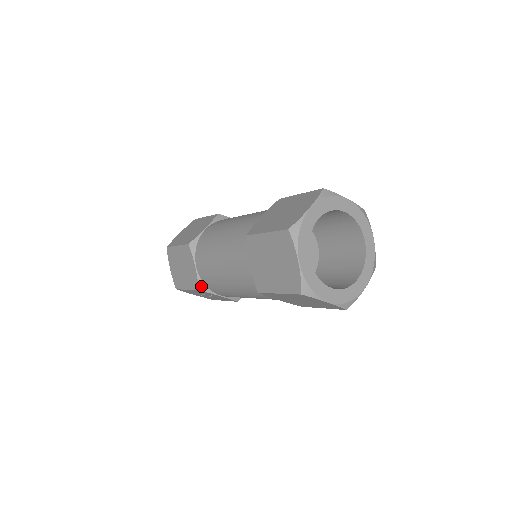
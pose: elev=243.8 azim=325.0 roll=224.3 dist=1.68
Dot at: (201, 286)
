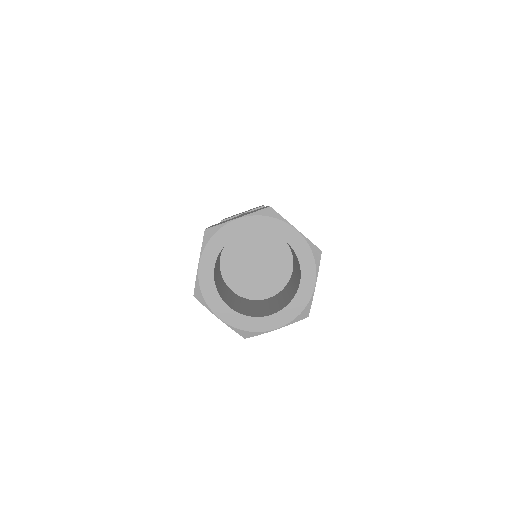
Dot at: occluded
